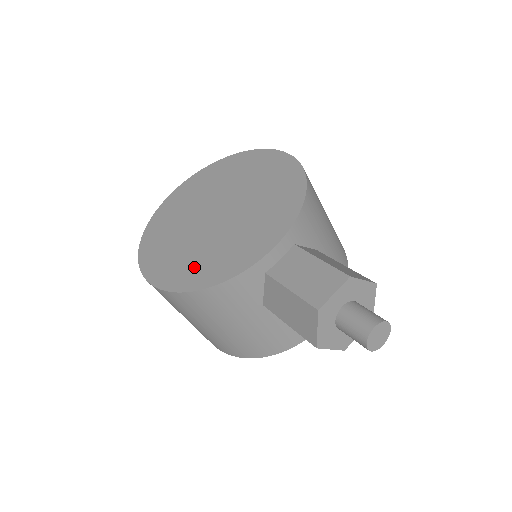
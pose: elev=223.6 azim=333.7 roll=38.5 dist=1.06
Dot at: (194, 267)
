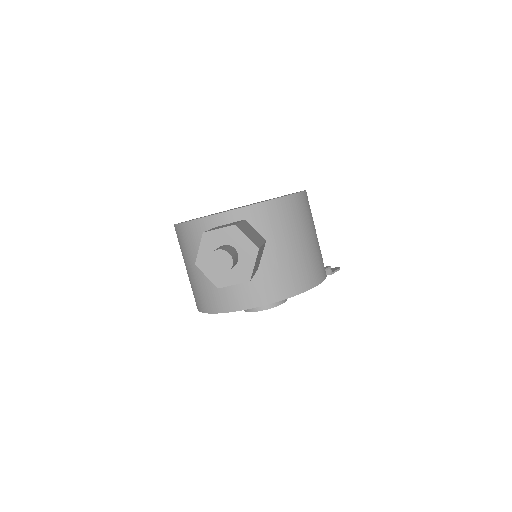
Dot at: occluded
